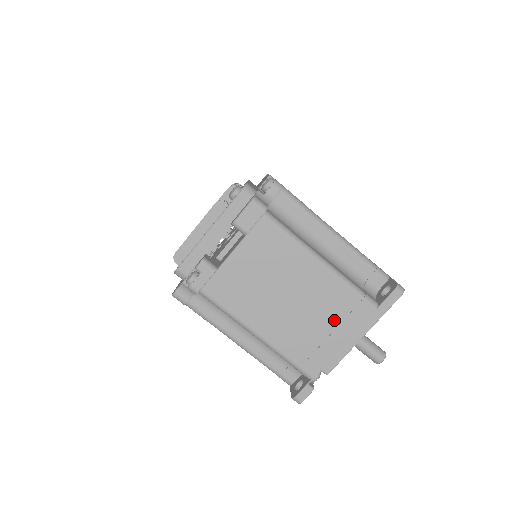
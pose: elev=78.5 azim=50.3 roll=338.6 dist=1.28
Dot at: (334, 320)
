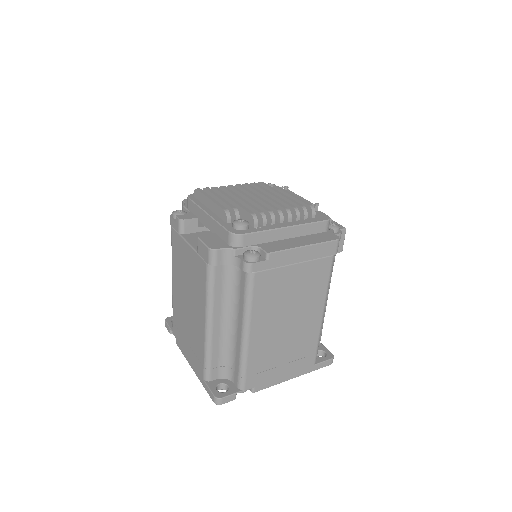
Dot at: (192, 344)
